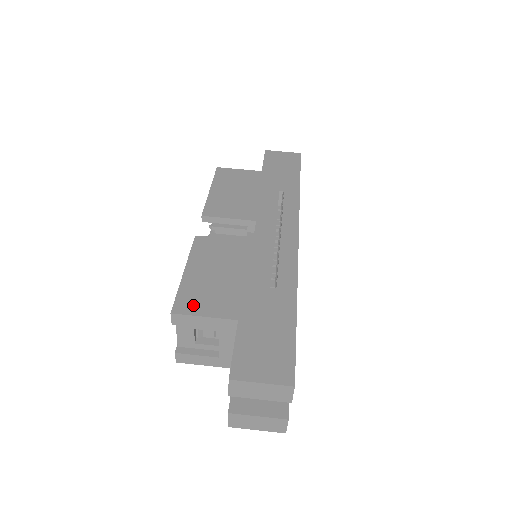
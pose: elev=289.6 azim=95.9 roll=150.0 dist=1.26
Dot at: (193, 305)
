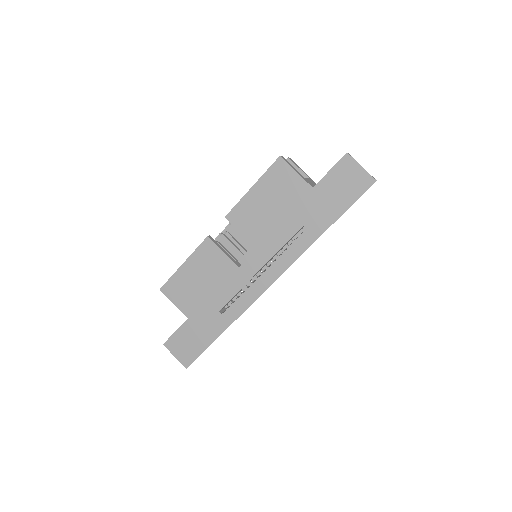
Dot at: (173, 293)
